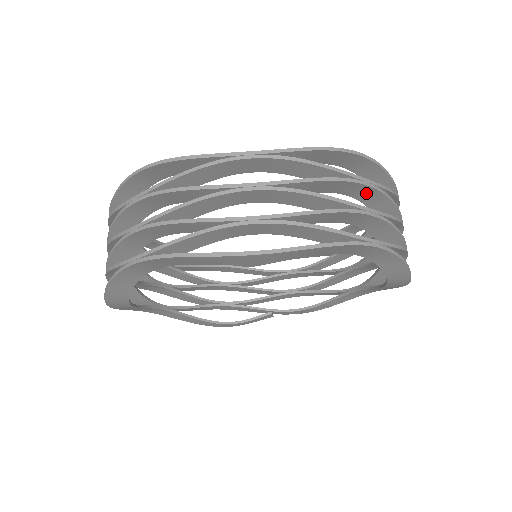
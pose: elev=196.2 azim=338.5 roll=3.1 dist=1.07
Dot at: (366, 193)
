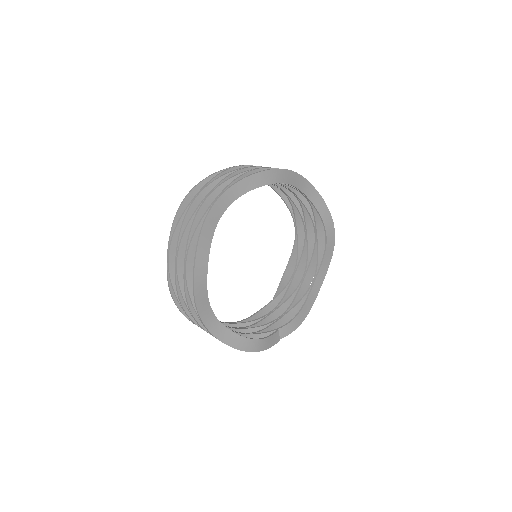
Dot at: occluded
